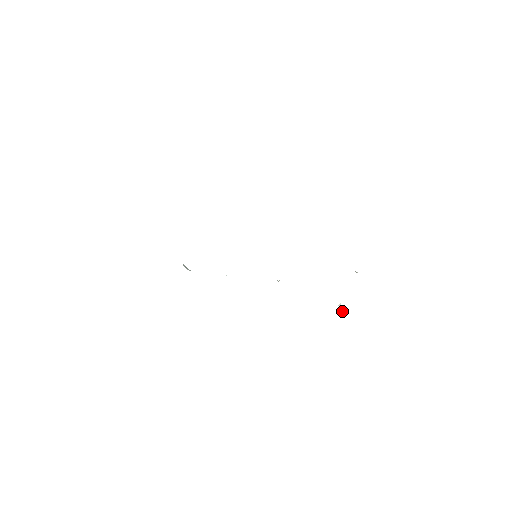
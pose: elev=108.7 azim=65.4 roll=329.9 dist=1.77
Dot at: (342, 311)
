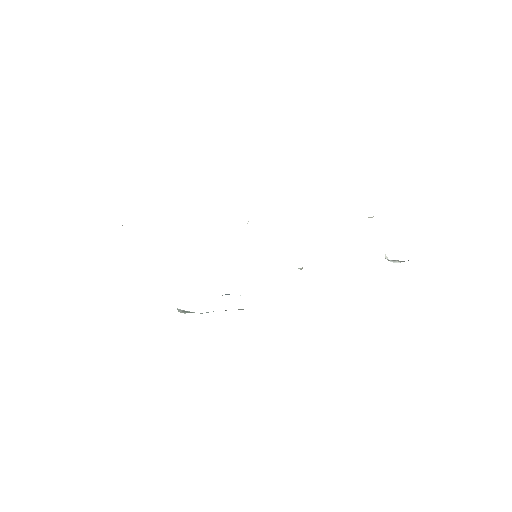
Dot at: (393, 262)
